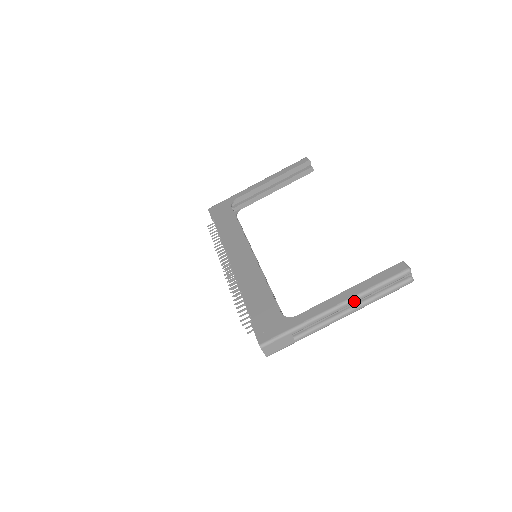
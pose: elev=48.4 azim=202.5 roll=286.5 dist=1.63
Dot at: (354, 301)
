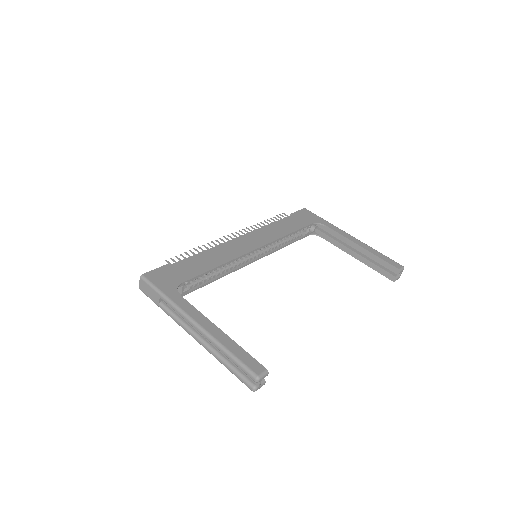
Dot at: (207, 337)
